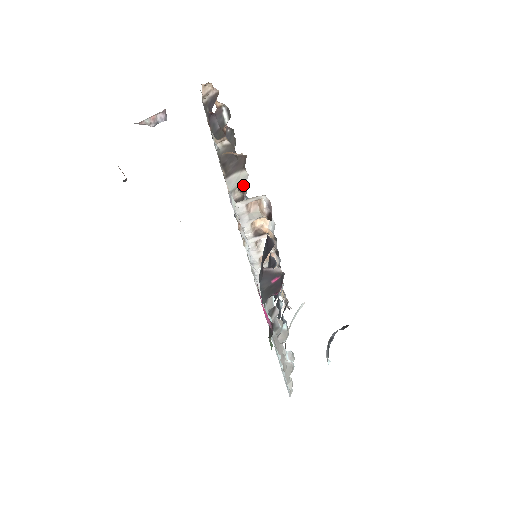
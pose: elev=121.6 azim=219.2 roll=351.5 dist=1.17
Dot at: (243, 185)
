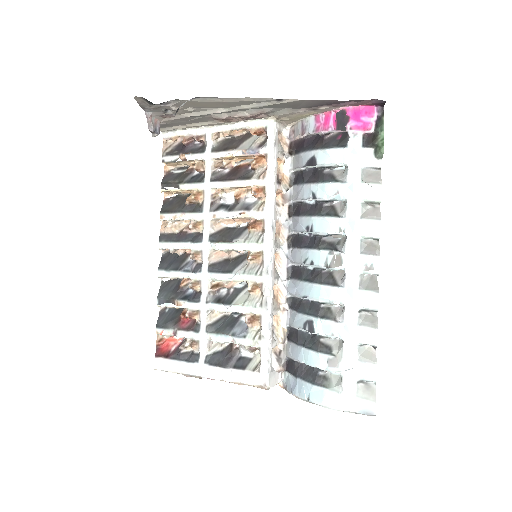
Dot at: (244, 162)
